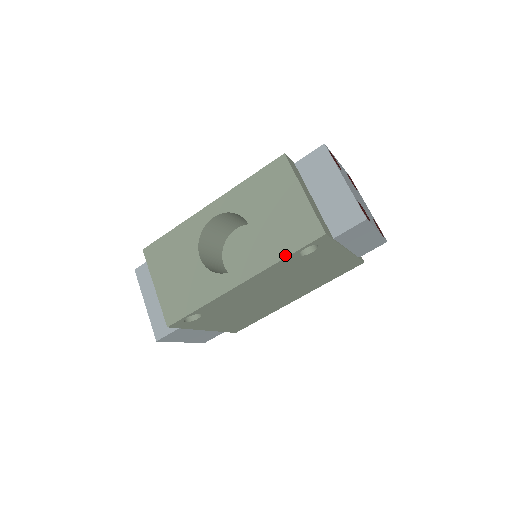
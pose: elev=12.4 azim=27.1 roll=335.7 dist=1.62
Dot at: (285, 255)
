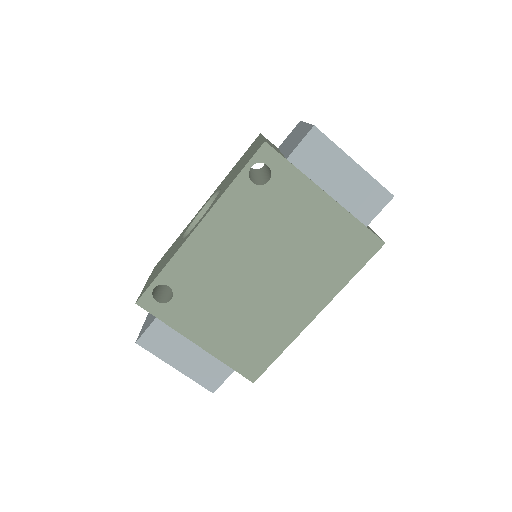
Dot at: (233, 180)
